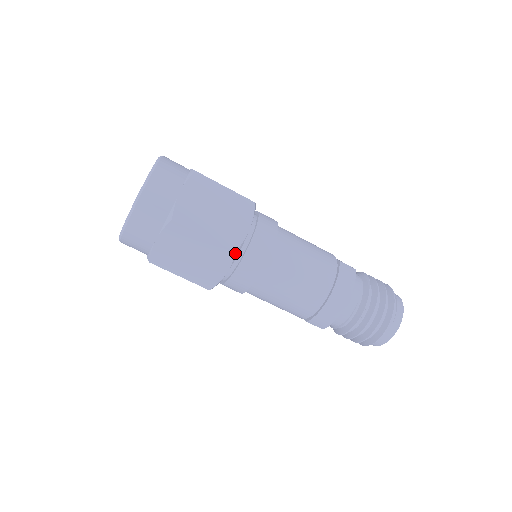
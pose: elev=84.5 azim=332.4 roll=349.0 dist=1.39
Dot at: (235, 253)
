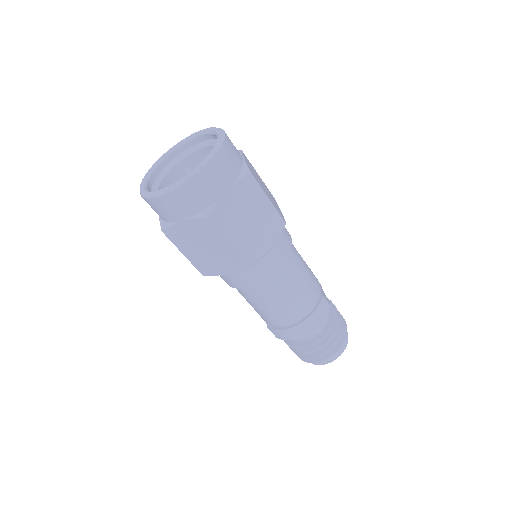
Dot at: occluded
